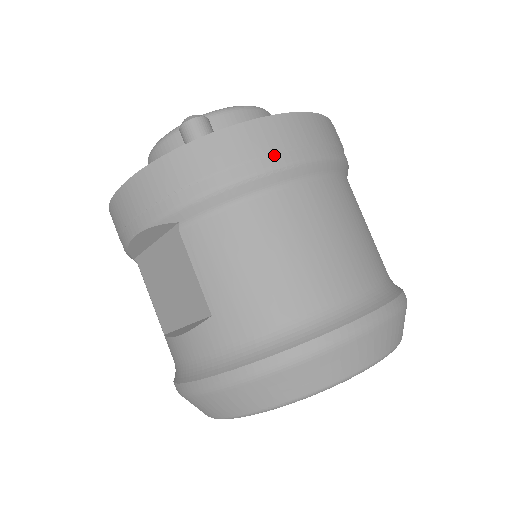
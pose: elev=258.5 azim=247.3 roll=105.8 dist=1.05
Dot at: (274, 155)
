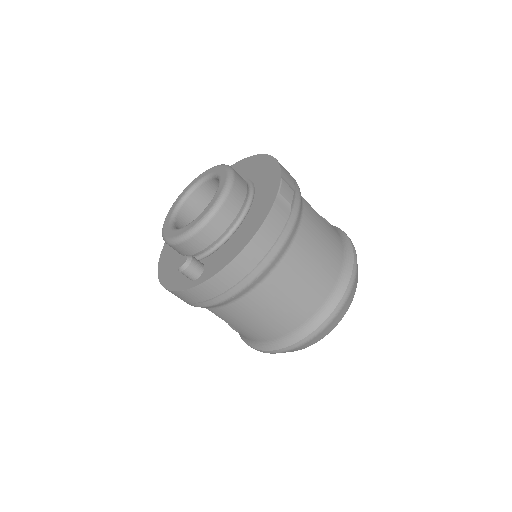
Dot at: (240, 283)
